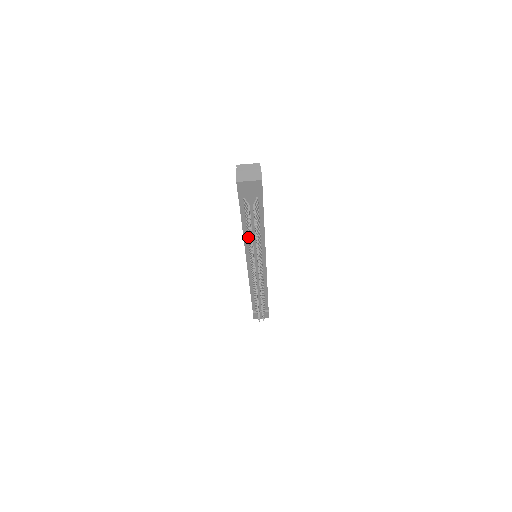
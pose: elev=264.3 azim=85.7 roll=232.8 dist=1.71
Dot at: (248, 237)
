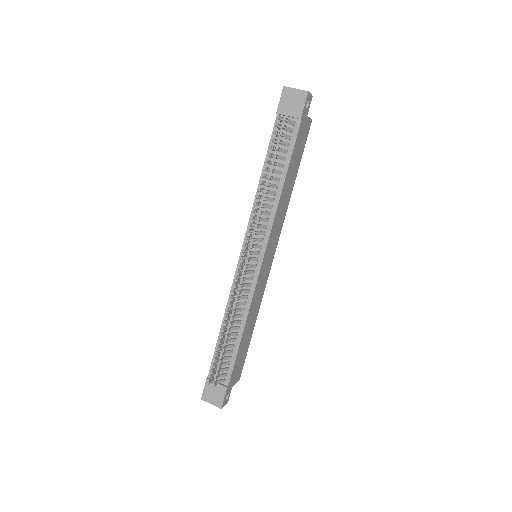
Dot at: (262, 188)
